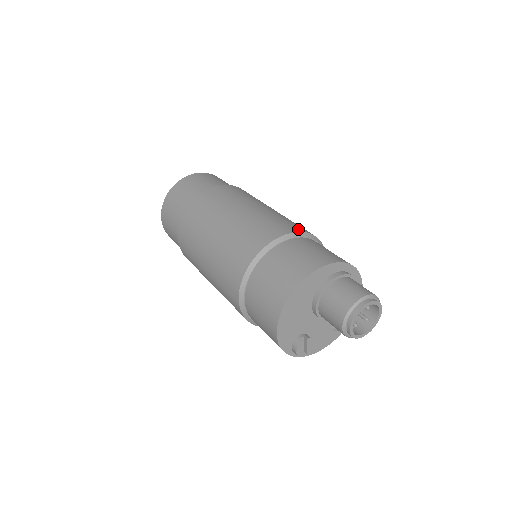
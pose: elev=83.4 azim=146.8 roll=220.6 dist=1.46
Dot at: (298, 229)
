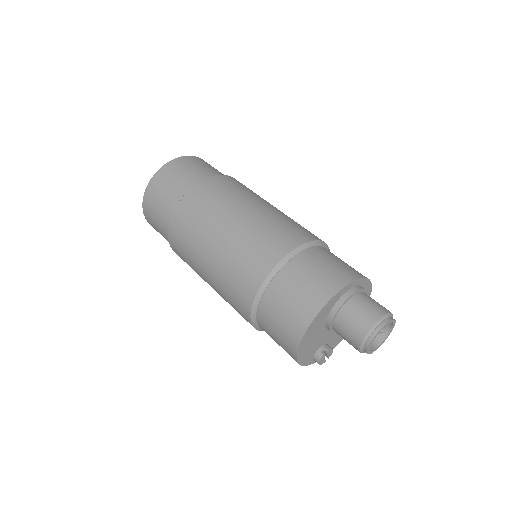
Dot at: (295, 242)
